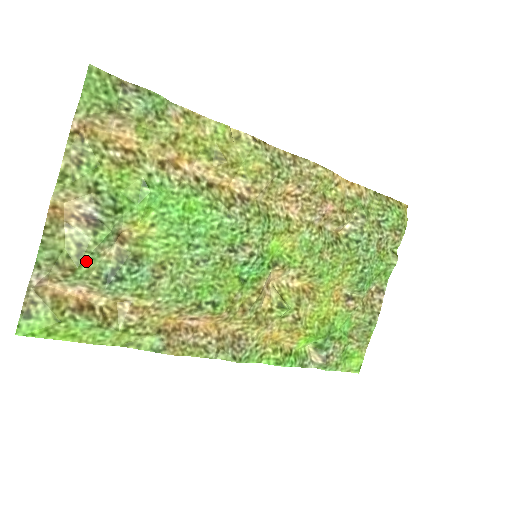
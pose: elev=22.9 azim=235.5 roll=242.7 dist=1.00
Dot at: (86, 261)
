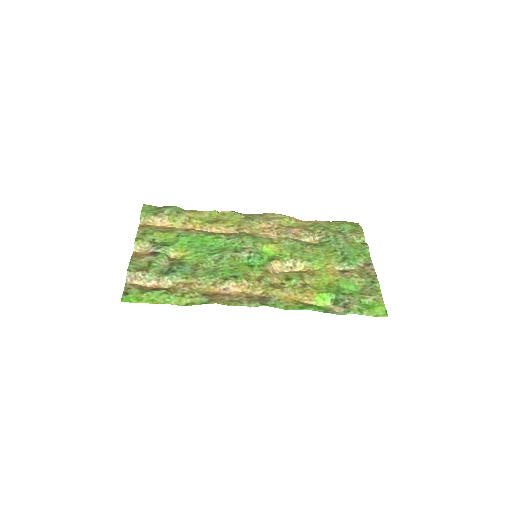
Dot at: (153, 267)
